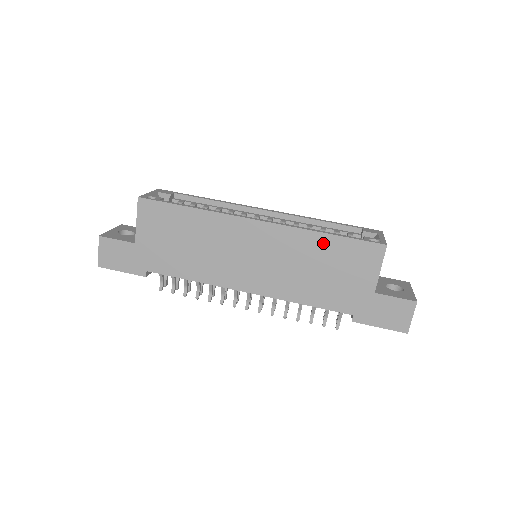
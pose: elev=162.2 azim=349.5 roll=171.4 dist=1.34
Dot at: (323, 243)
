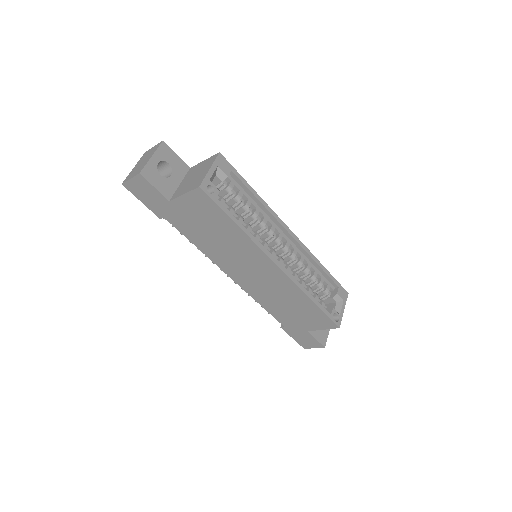
Dot at: (305, 302)
